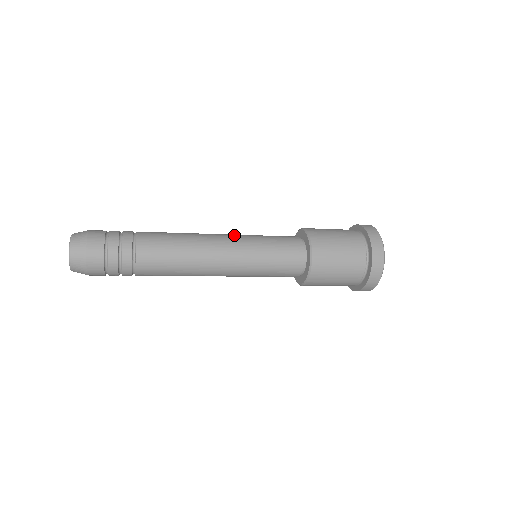
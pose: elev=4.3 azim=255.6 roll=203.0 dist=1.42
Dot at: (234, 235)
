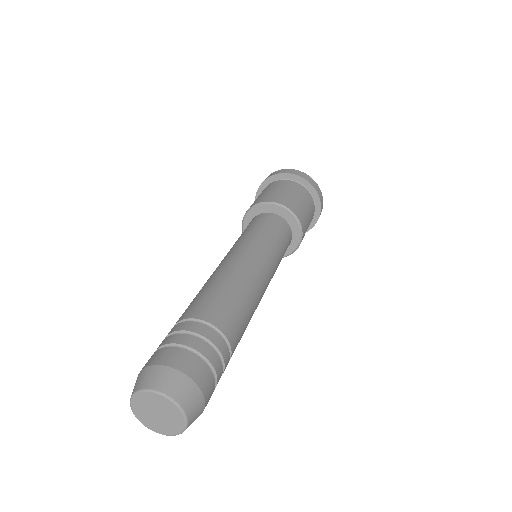
Dot at: (253, 250)
